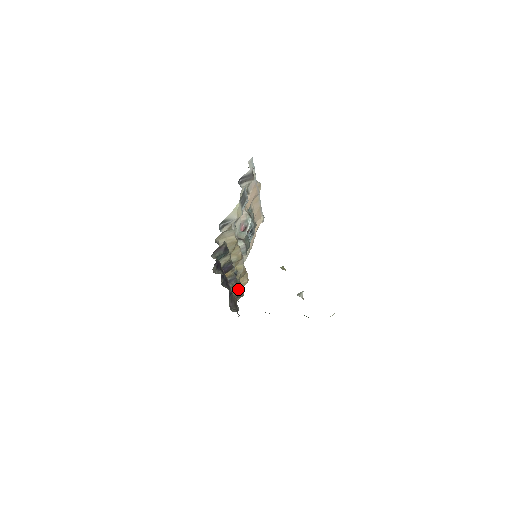
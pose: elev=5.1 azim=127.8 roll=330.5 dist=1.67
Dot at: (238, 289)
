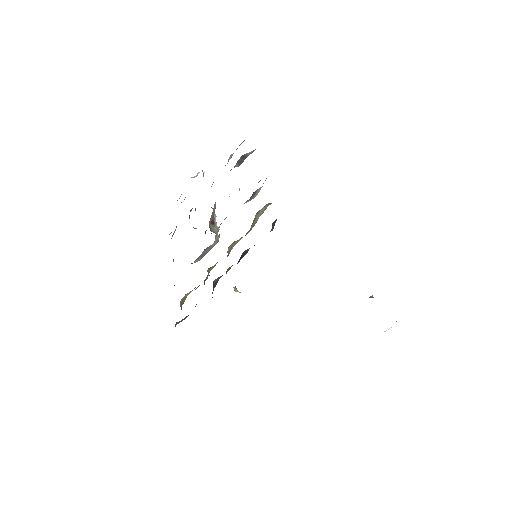
Dot at: occluded
